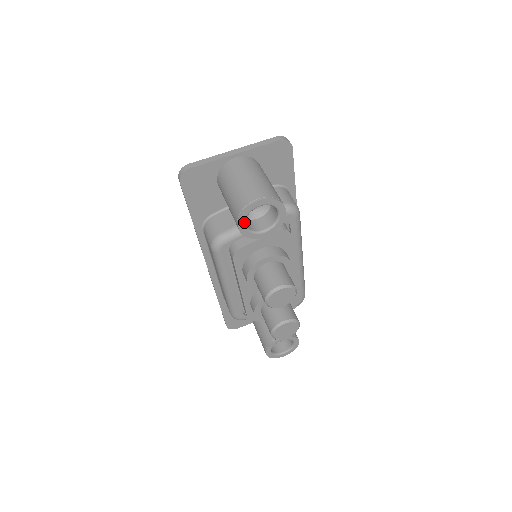
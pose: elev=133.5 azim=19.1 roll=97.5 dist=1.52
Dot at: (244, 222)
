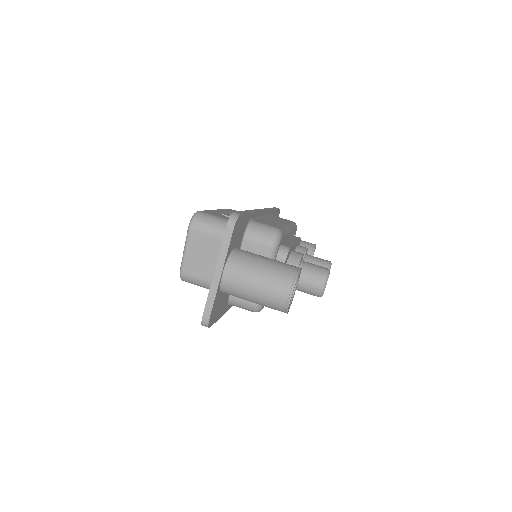
Dot at: occluded
